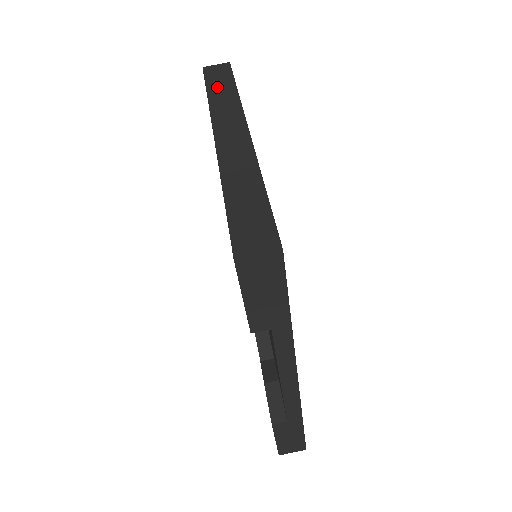
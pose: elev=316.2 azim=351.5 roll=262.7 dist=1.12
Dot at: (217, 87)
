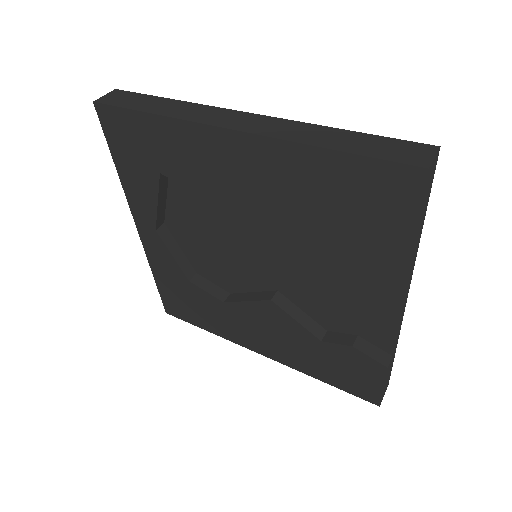
Dot at: (148, 105)
